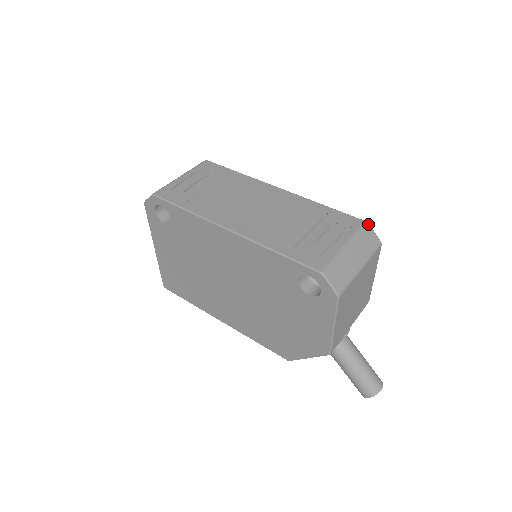
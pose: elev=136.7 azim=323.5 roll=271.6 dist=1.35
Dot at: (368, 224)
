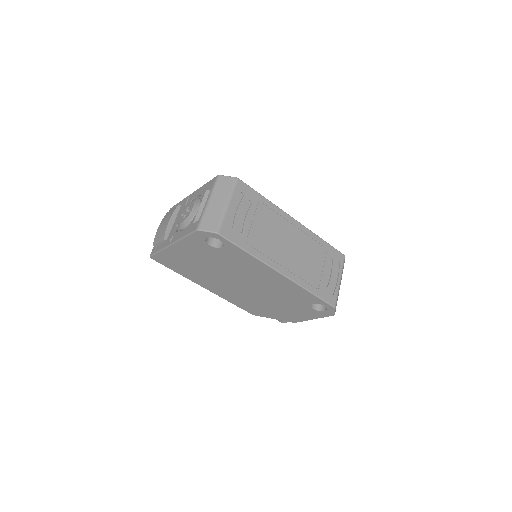
Dot at: occluded
